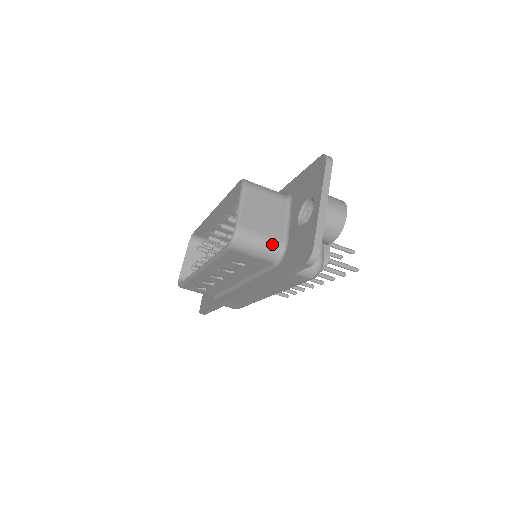
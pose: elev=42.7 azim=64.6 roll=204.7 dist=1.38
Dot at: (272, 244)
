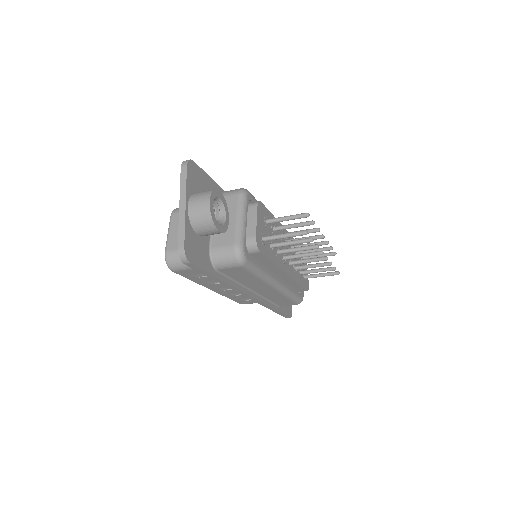
Dot at: occluded
